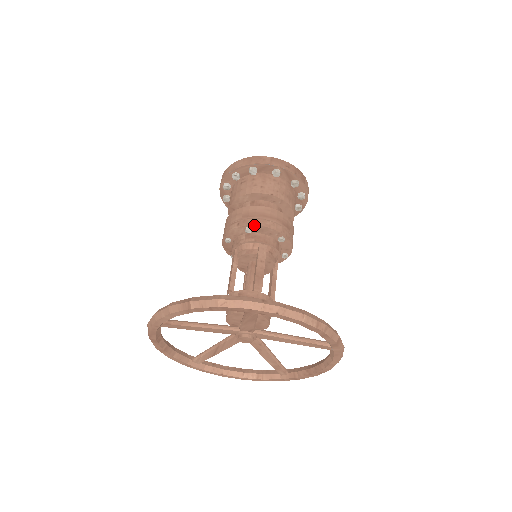
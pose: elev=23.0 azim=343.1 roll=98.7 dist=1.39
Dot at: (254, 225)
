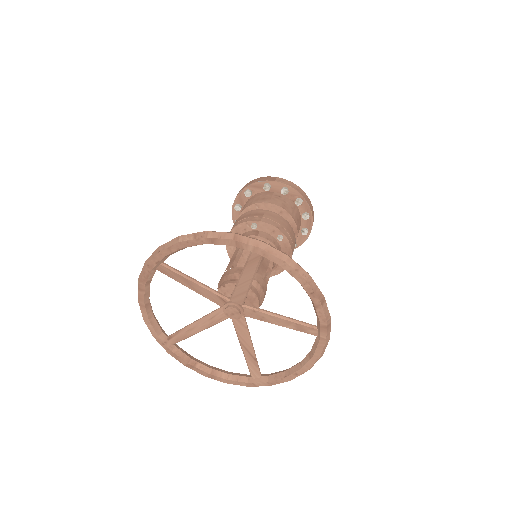
Dot at: occluded
